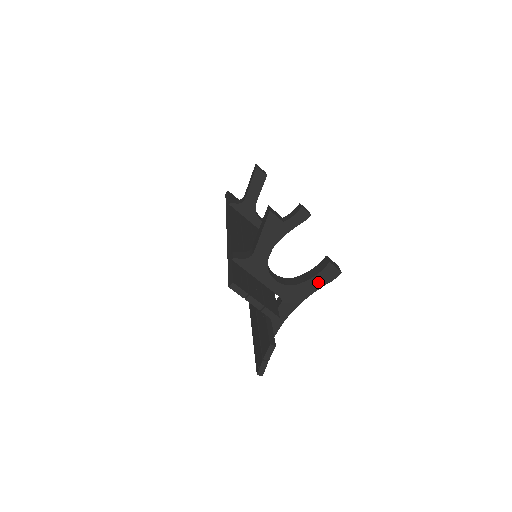
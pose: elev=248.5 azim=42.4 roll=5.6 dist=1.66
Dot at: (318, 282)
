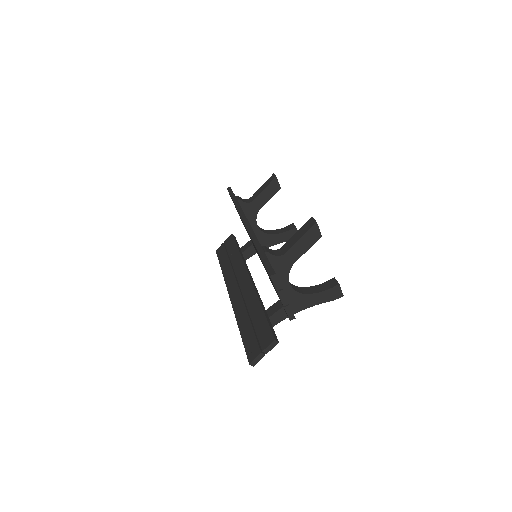
Dot at: (322, 298)
